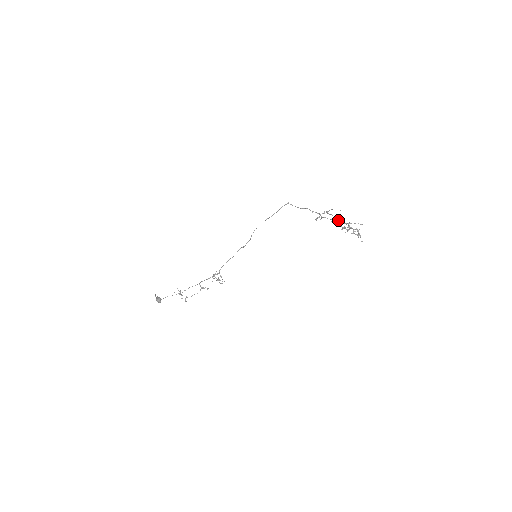
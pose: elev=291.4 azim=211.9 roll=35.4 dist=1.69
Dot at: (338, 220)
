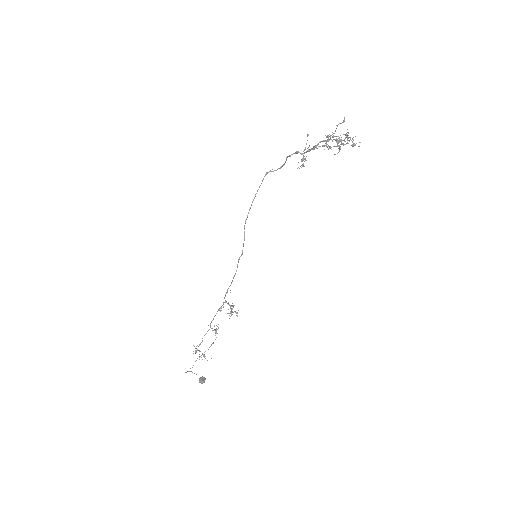
Dot at: (319, 142)
